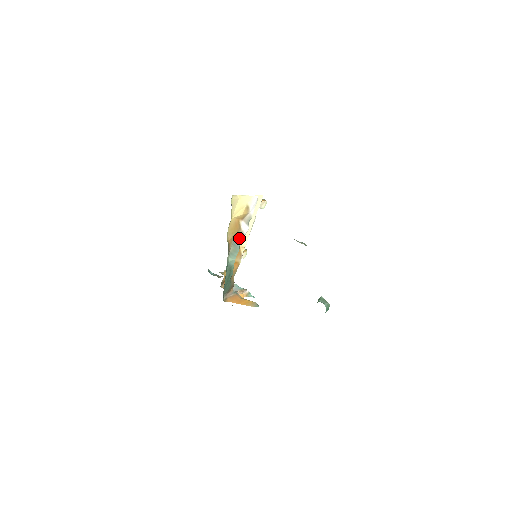
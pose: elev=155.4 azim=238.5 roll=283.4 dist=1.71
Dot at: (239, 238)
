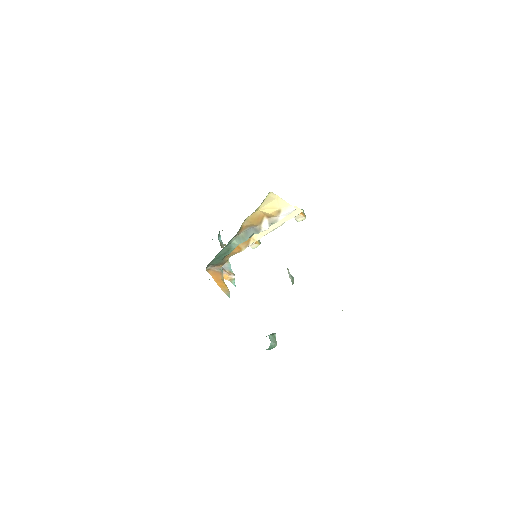
Dot at: (254, 230)
